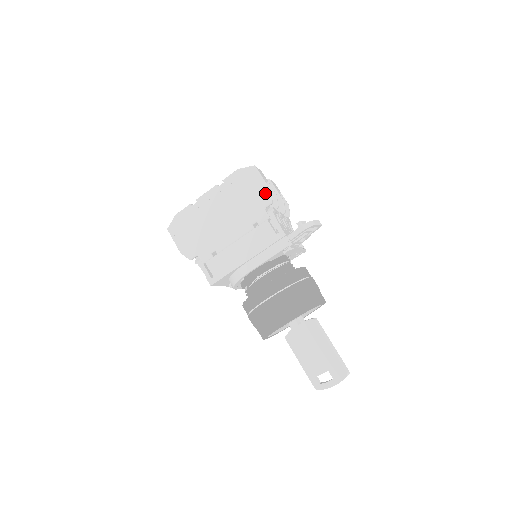
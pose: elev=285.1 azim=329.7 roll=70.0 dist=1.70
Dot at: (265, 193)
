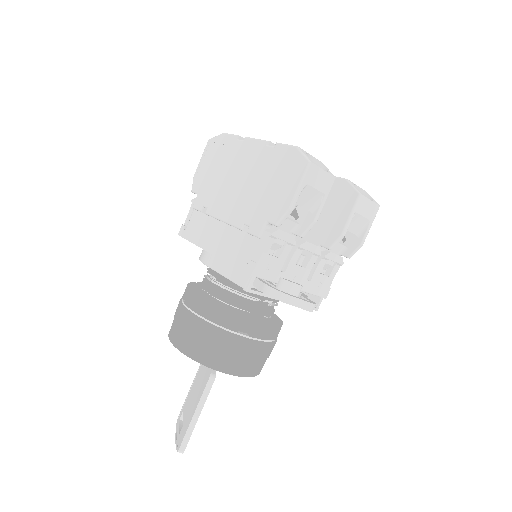
Dot at: (283, 206)
